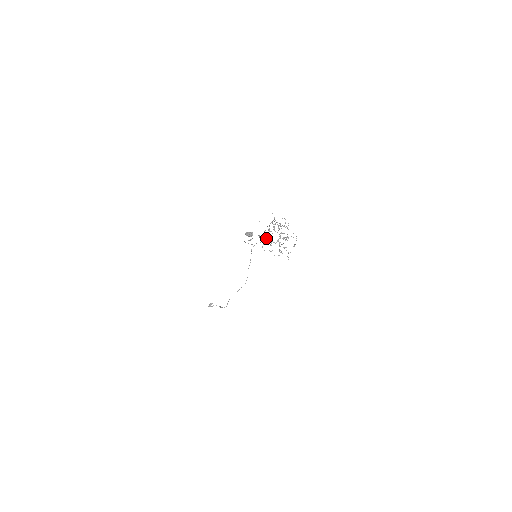
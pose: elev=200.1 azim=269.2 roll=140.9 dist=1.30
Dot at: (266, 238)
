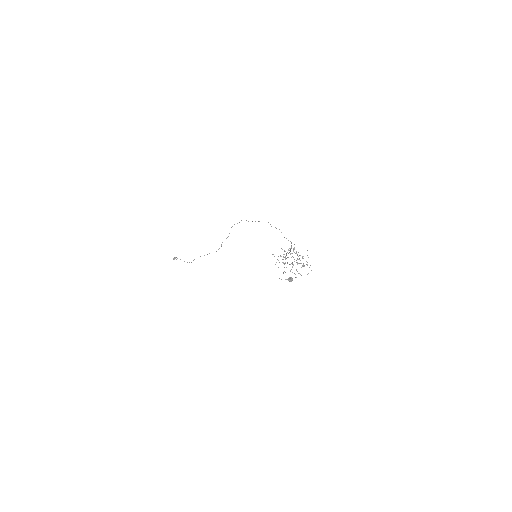
Dot at: occluded
